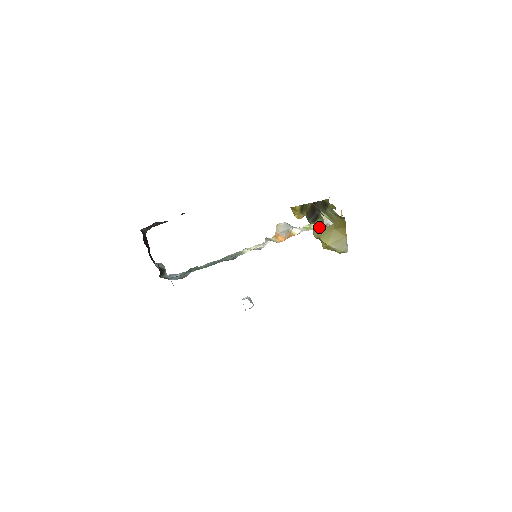
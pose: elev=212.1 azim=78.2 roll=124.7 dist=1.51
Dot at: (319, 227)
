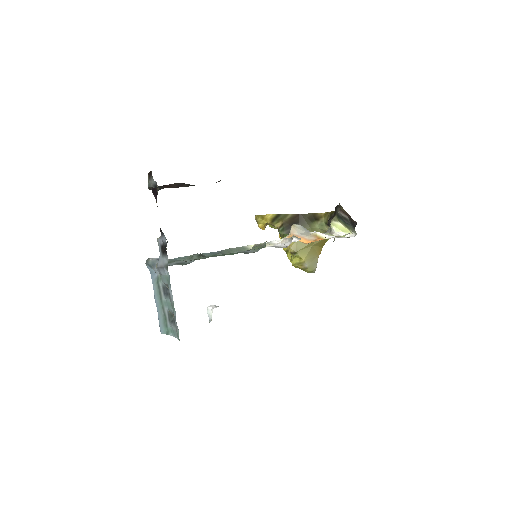
Dot at: occluded
